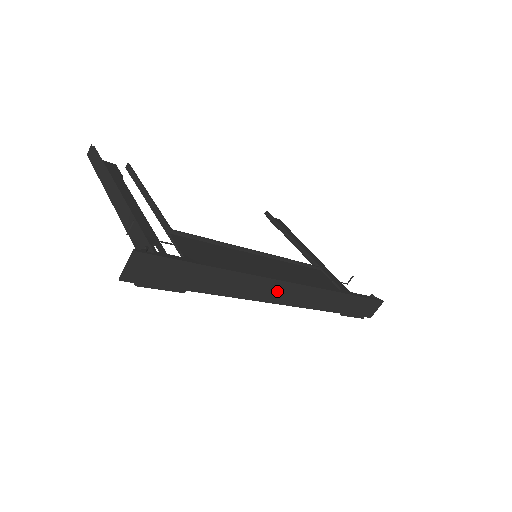
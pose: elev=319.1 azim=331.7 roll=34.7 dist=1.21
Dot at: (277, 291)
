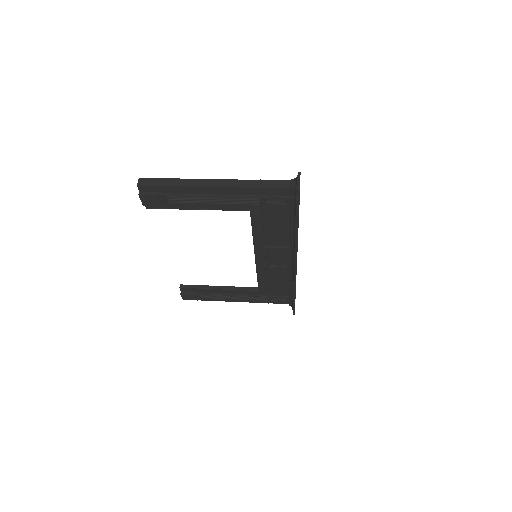
Dot at: occluded
